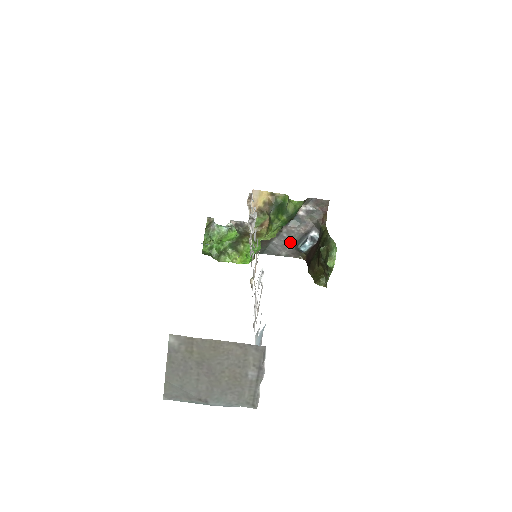
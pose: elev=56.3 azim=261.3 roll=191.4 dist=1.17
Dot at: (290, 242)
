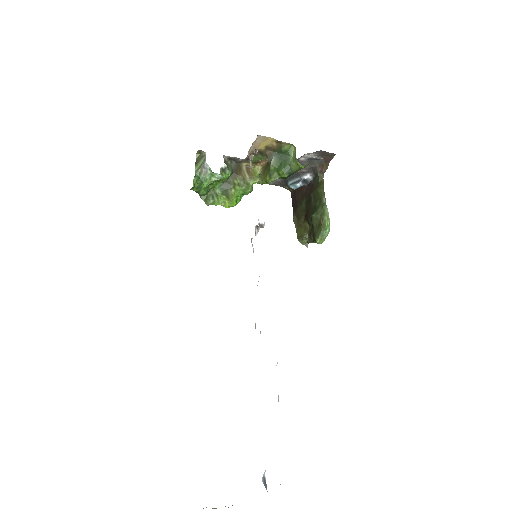
Dot at: occluded
